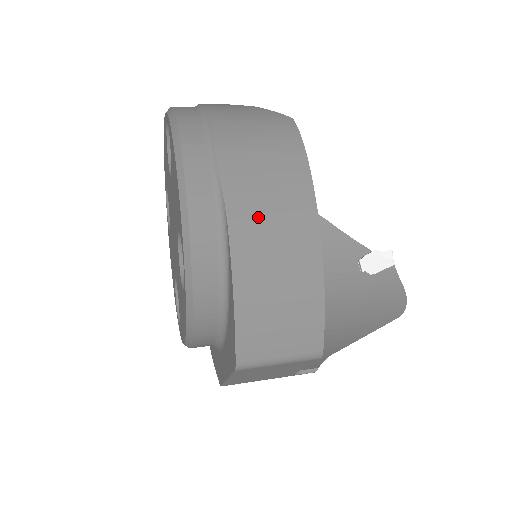
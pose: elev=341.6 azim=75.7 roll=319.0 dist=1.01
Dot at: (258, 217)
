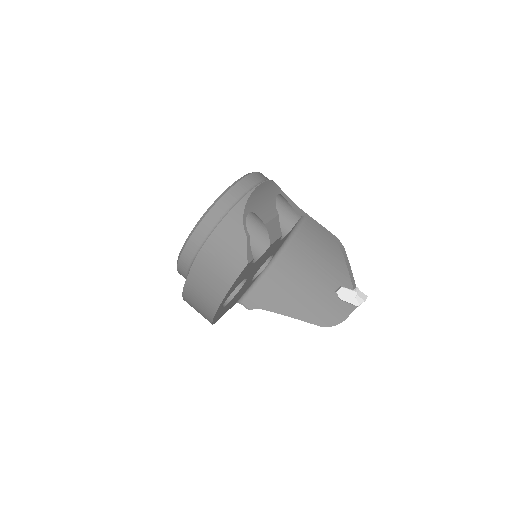
Dot at: (198, 286)
